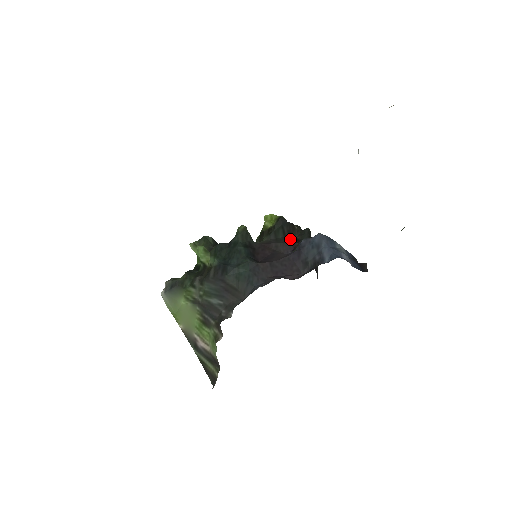
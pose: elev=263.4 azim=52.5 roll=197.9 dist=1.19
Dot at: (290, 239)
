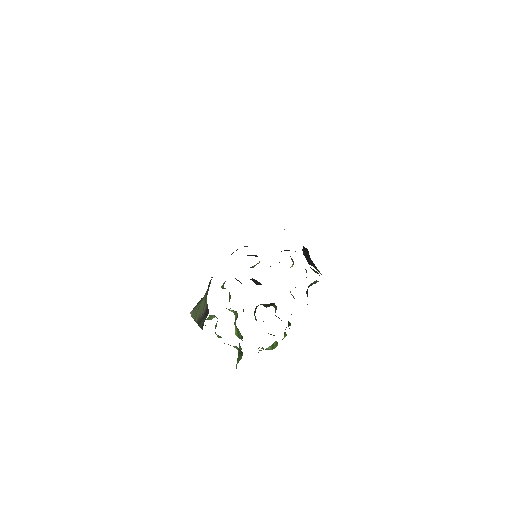
Dot at: occluded
